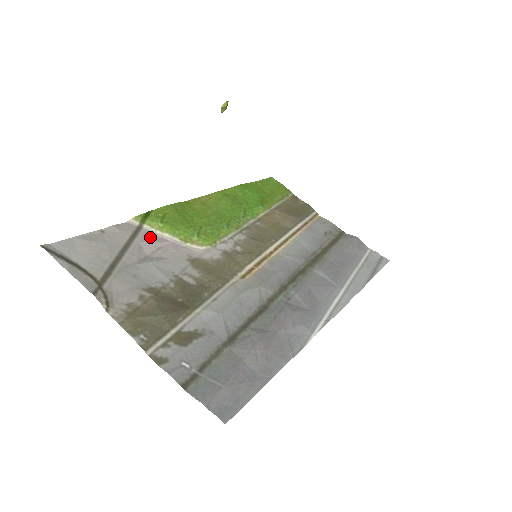
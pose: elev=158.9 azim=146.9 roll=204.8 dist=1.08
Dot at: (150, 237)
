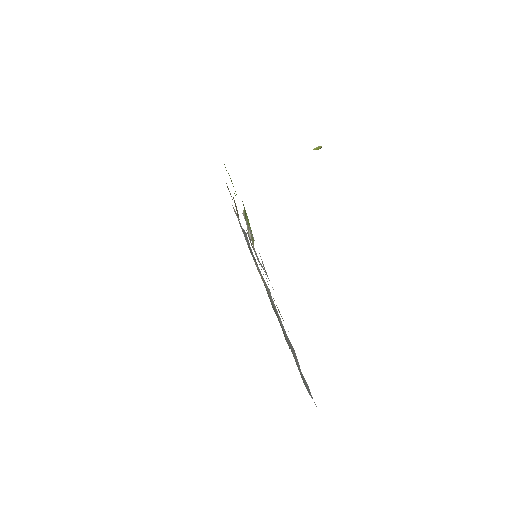
Dot at: occluded
